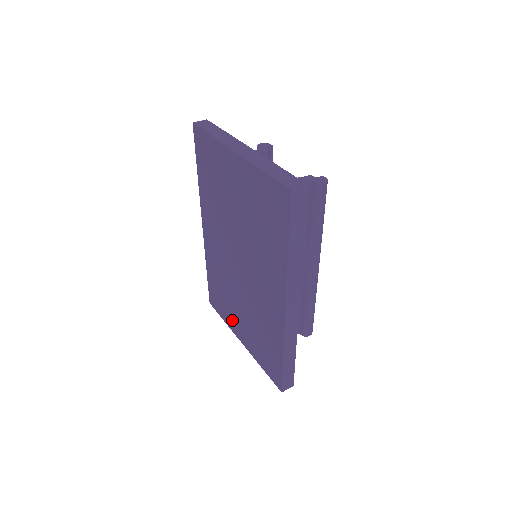
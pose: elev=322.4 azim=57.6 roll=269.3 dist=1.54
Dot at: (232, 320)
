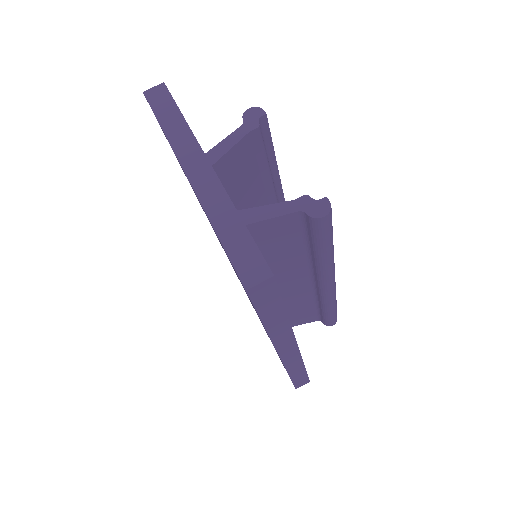
Dot at: occluded
